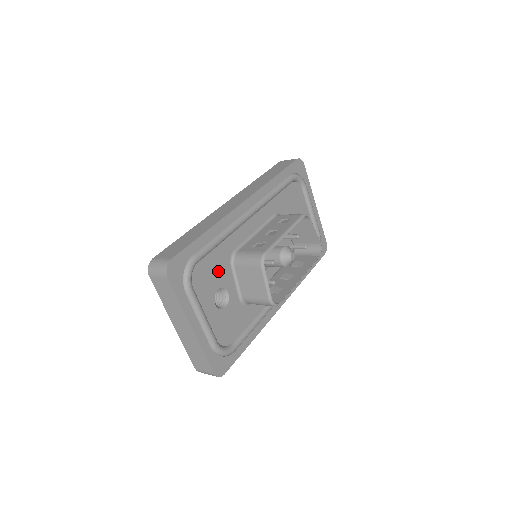
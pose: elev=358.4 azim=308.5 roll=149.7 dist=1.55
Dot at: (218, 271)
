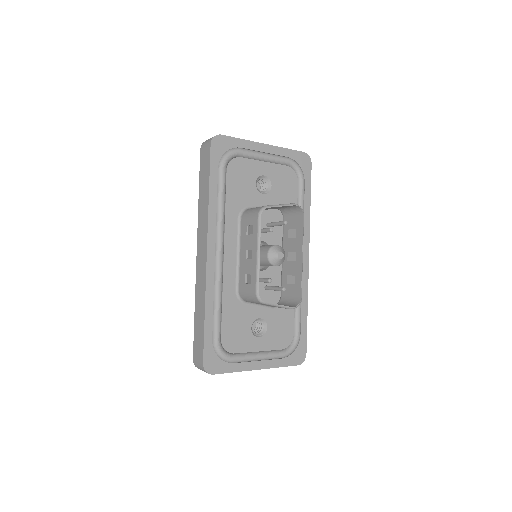
Dot at: (239, 320)
